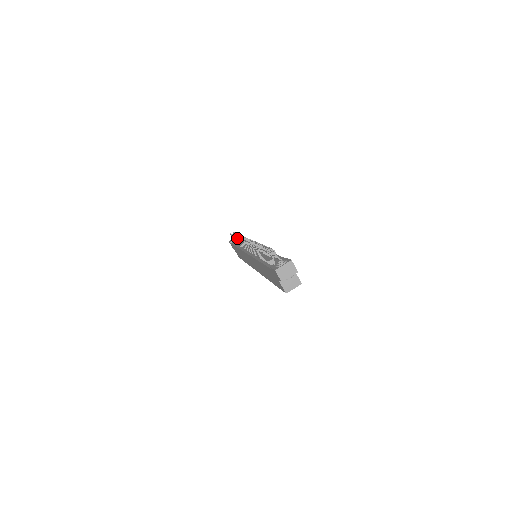
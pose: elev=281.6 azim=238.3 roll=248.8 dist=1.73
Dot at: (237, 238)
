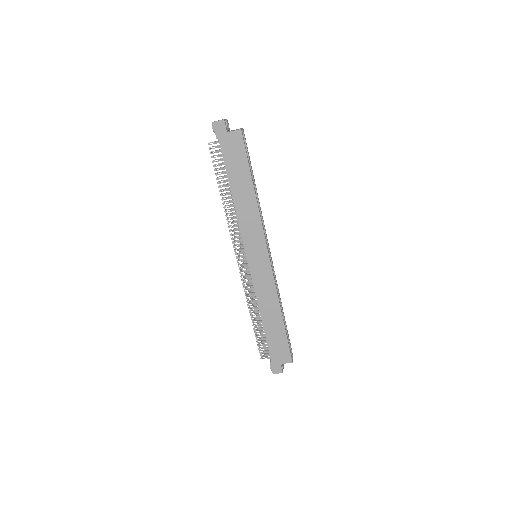
Dot at: (251, 313)
